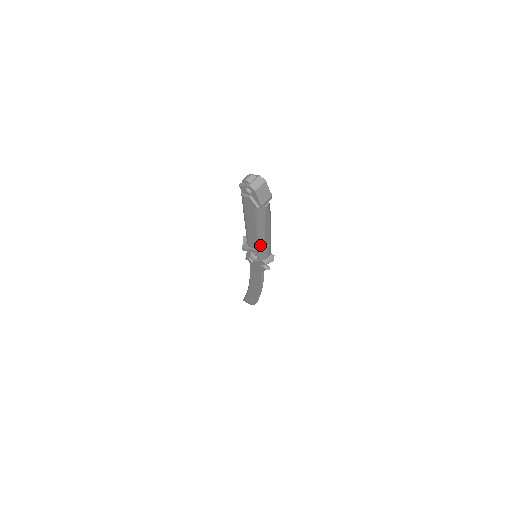
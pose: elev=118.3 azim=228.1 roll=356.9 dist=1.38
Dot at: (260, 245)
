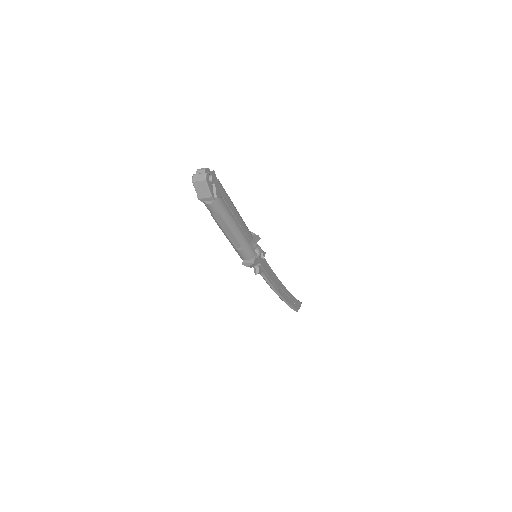
Dot at: (229, 241)
